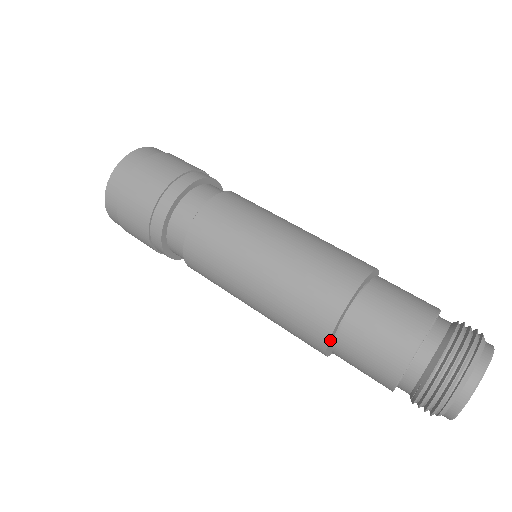
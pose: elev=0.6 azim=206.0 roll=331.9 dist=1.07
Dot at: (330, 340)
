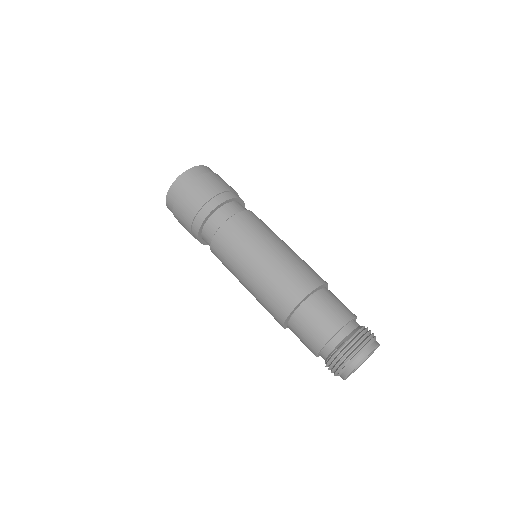
Dot at: (306, 297)
